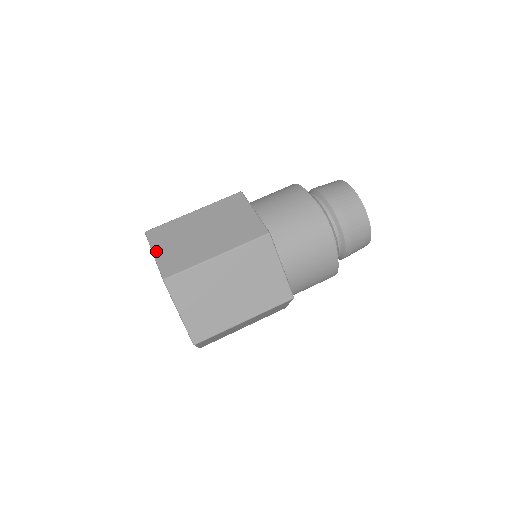
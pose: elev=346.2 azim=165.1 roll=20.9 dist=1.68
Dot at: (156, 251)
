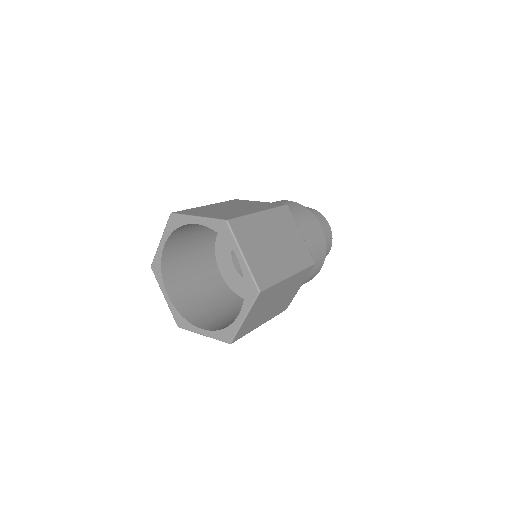
Dot at: (245, 253)
